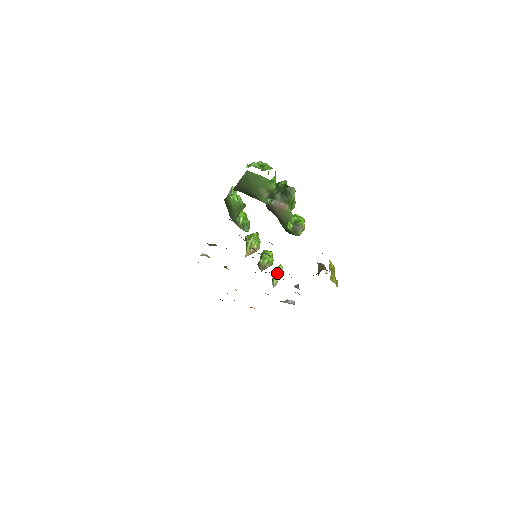
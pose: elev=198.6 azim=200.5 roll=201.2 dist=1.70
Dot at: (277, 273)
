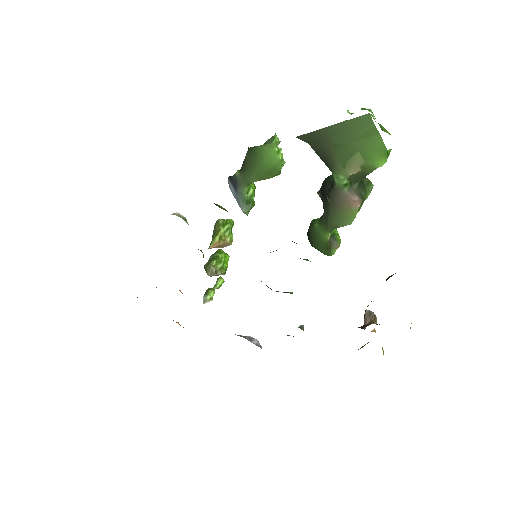
Dot at: (214, 286)
